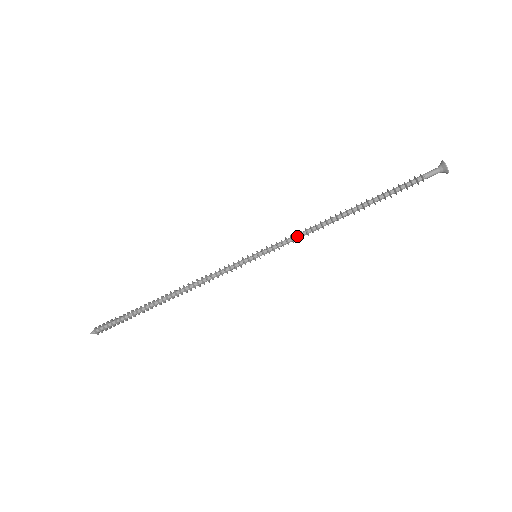
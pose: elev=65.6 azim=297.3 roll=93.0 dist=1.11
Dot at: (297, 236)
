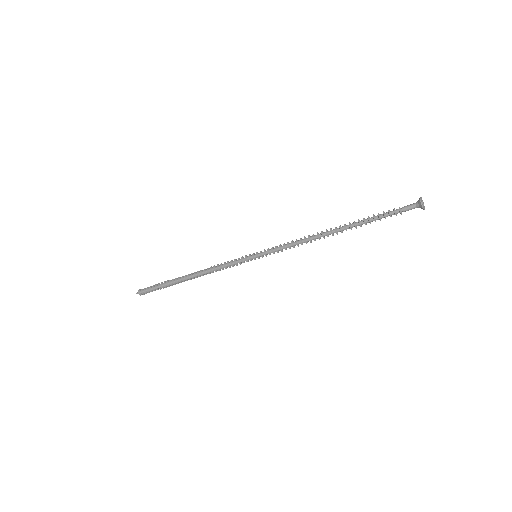
Dot at: (288, 245)
